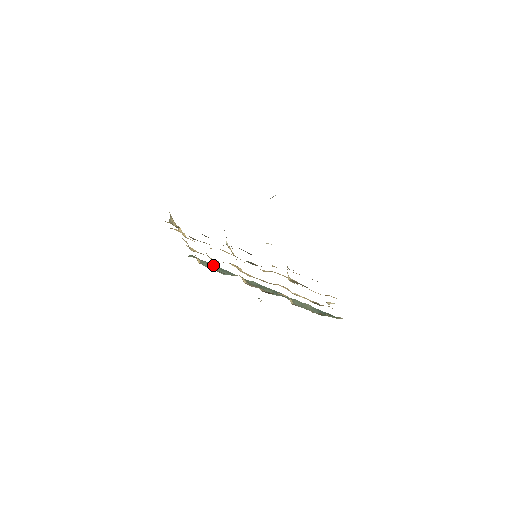
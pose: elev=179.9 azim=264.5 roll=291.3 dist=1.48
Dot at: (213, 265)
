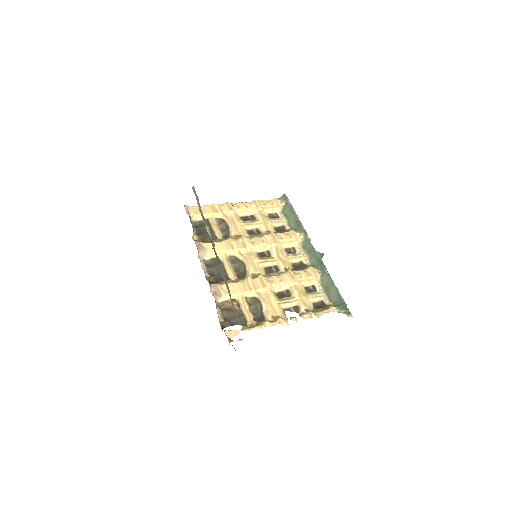
Dot at: (292, 213)
